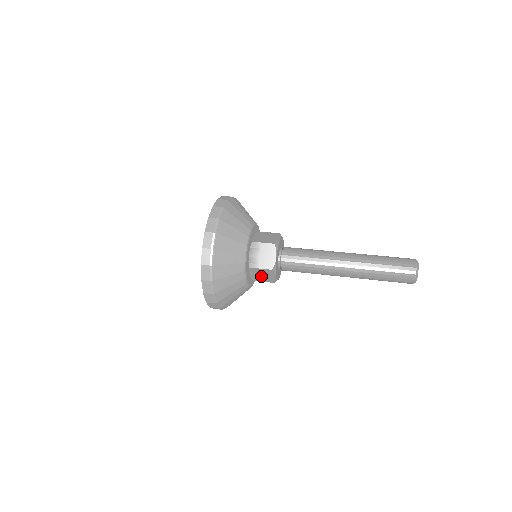
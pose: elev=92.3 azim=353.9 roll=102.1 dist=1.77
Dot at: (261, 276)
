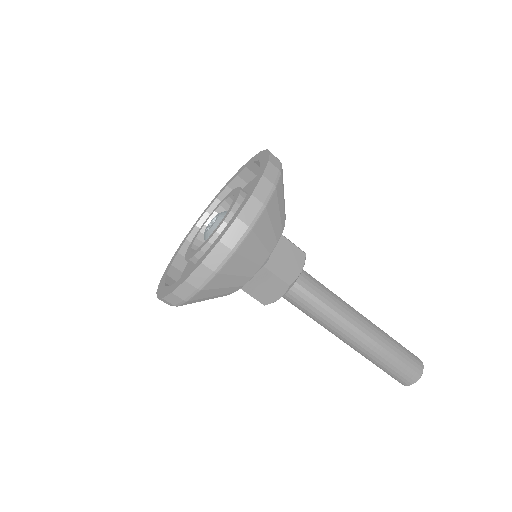
Dot at: occluded
